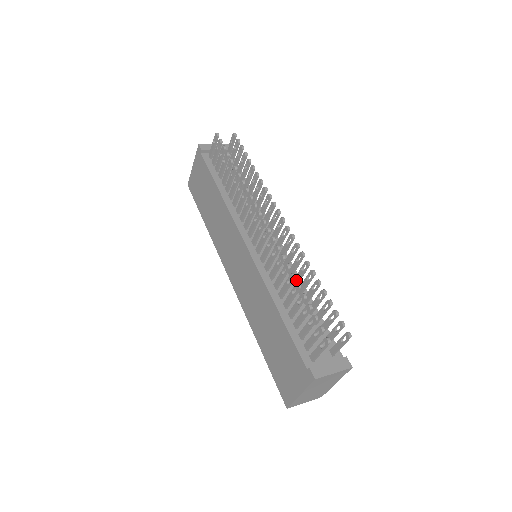
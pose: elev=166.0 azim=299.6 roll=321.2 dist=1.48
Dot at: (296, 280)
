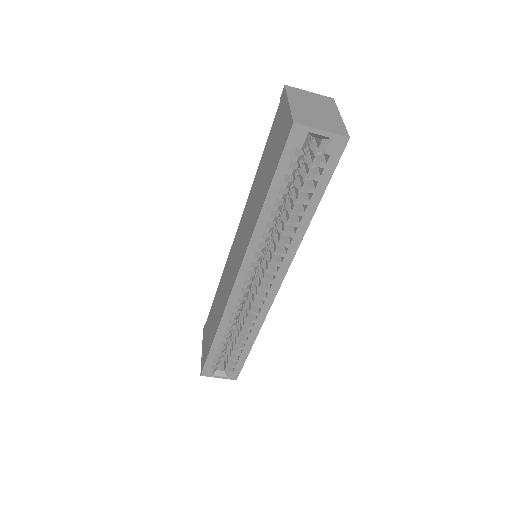
Dot at: occluded
